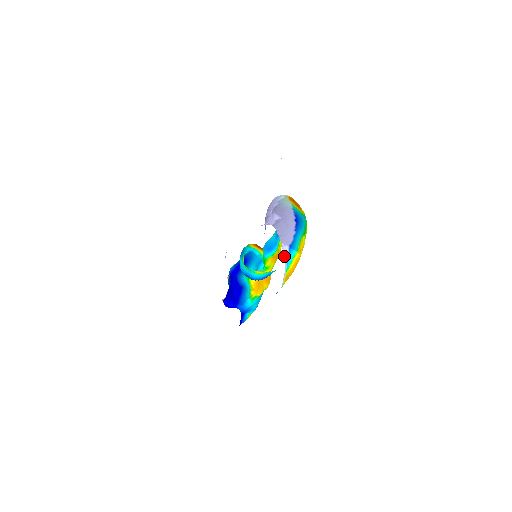
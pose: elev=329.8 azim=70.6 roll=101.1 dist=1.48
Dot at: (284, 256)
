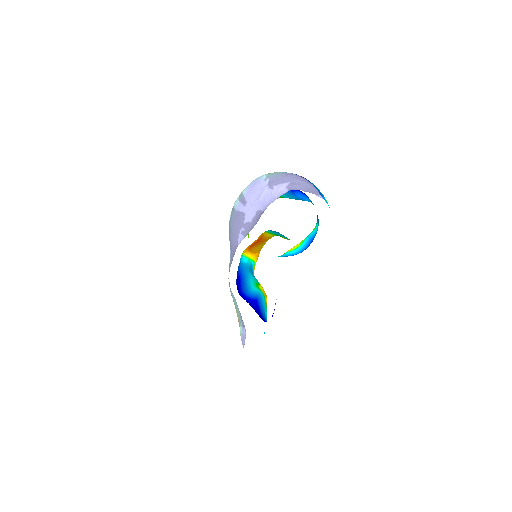
Dot at: (326, 202)
